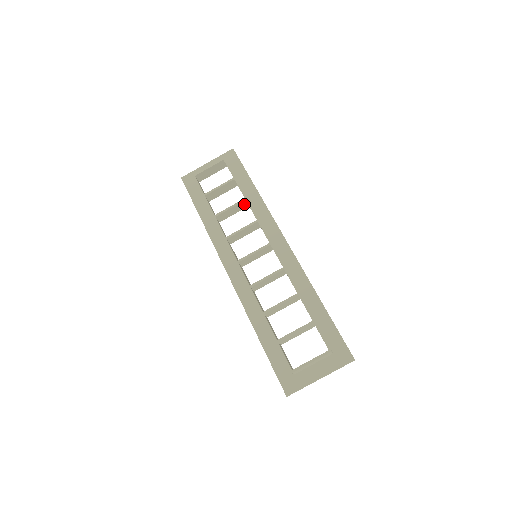
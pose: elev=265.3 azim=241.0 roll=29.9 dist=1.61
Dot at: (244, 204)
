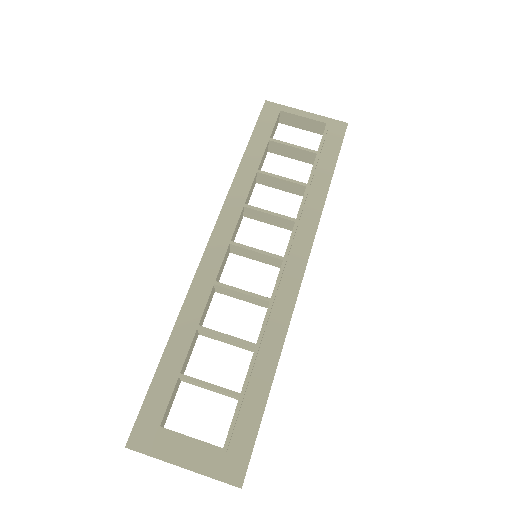
Dot at: (300, 189)
